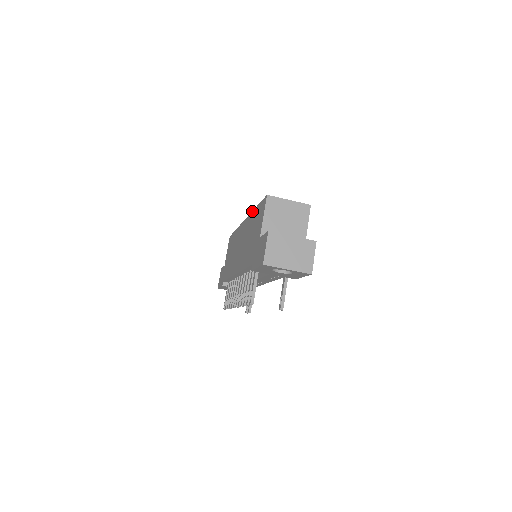
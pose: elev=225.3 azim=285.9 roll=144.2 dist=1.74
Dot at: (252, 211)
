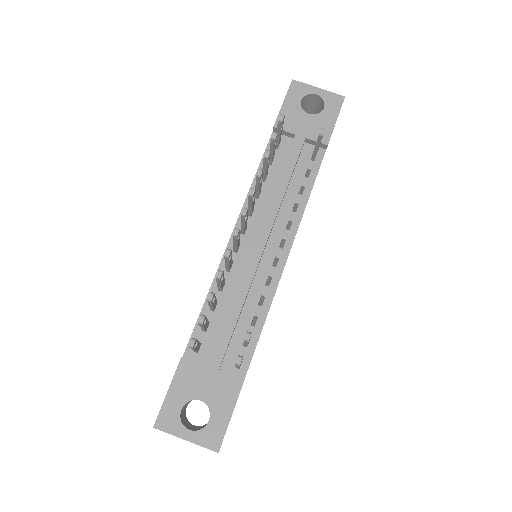
Dot at: occluded
